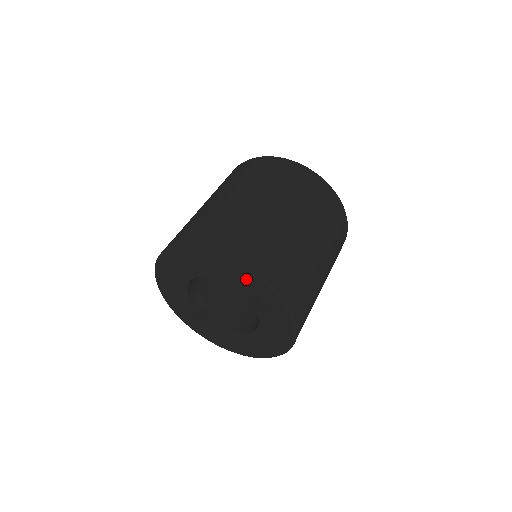
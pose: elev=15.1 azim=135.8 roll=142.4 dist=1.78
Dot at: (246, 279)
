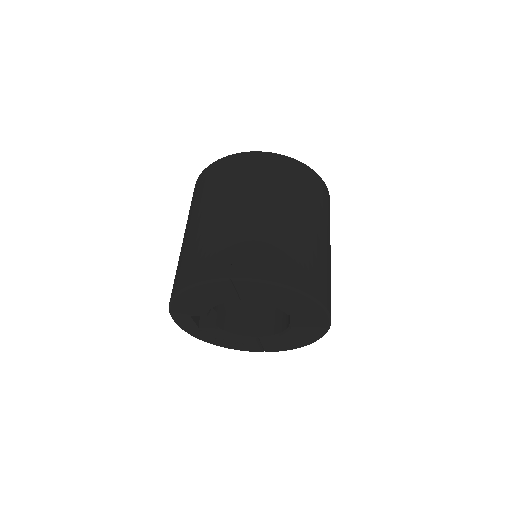
Dot at: (306, 308)
